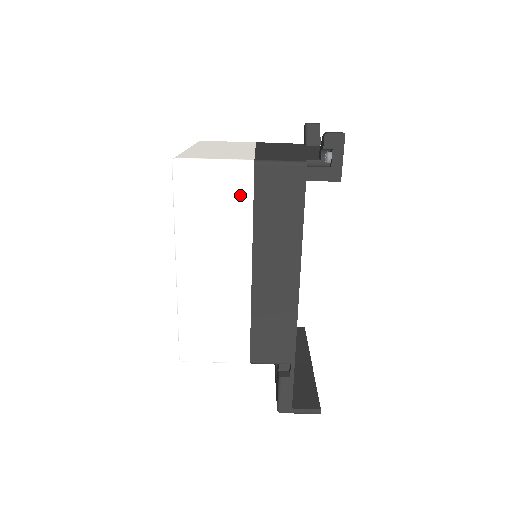
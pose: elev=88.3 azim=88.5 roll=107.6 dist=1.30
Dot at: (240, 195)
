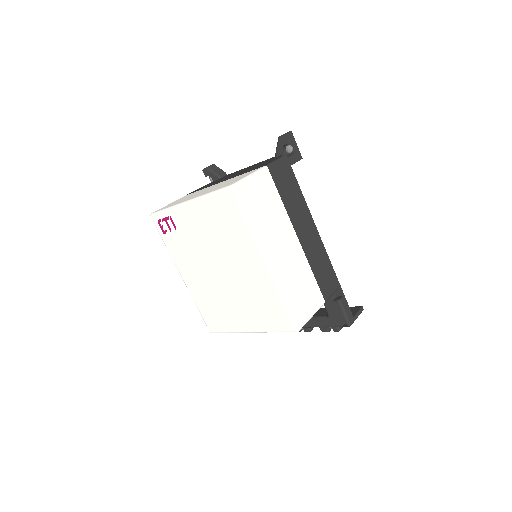
Dot at: (271, 191)
